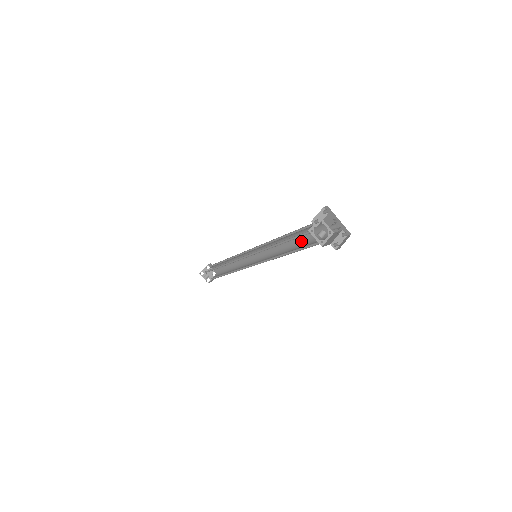
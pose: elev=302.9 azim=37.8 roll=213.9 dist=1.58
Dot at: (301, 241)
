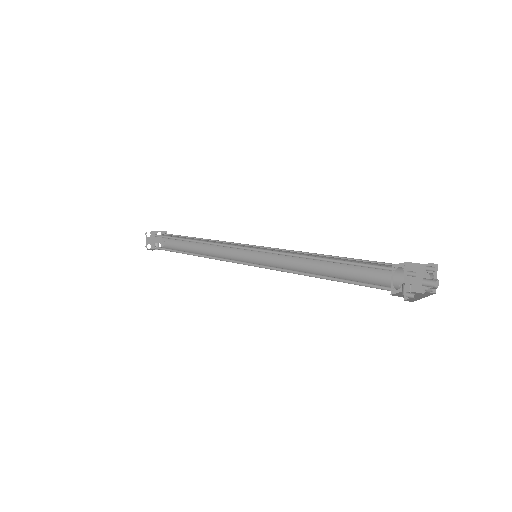
Dot at: occluded
